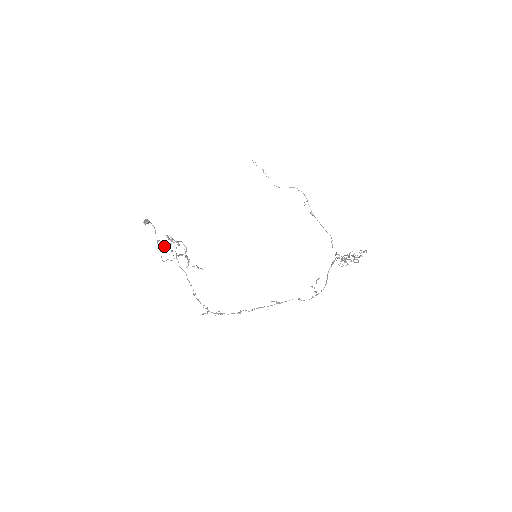
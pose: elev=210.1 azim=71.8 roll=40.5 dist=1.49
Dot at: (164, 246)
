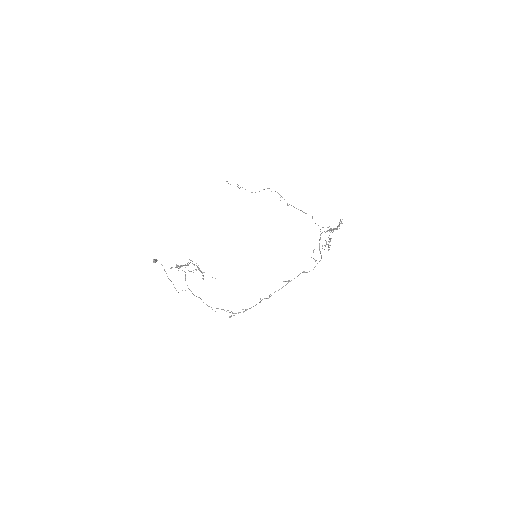
Dot at: (178, 270)
